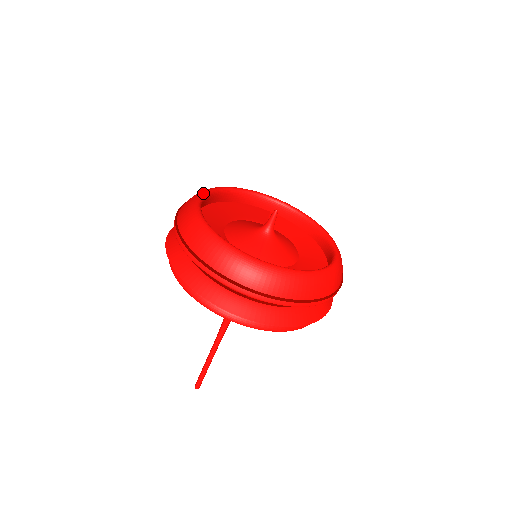
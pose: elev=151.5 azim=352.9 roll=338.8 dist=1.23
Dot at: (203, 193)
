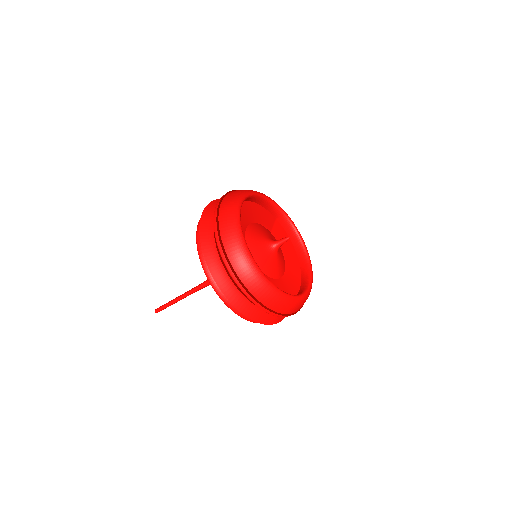
Dot at: (243, 198)
